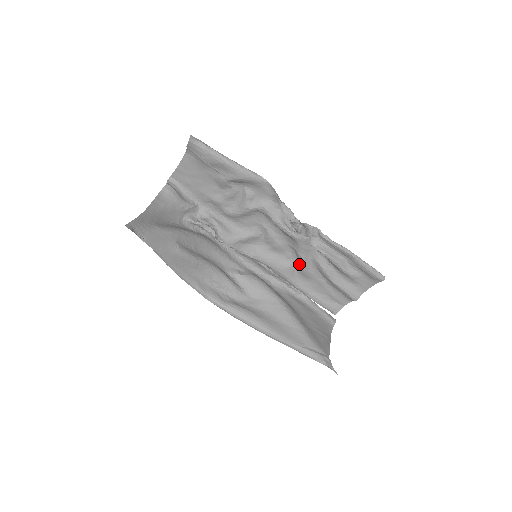
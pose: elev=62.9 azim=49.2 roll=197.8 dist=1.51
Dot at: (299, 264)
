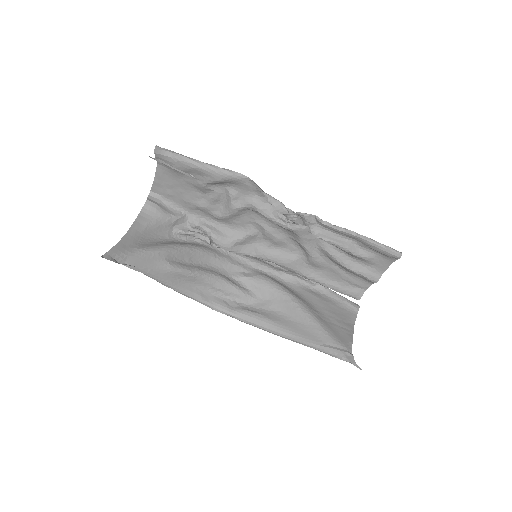
Dot at: (306, 255)
